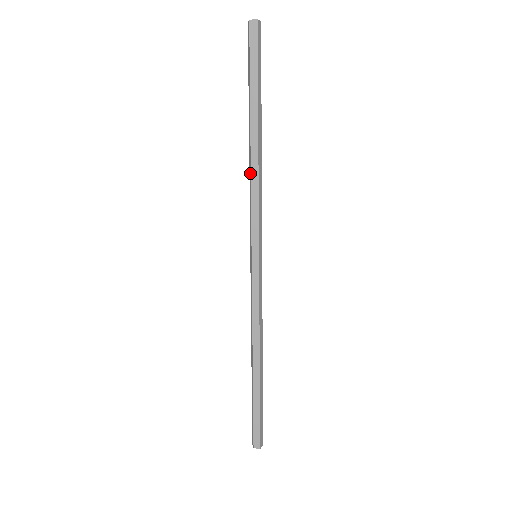
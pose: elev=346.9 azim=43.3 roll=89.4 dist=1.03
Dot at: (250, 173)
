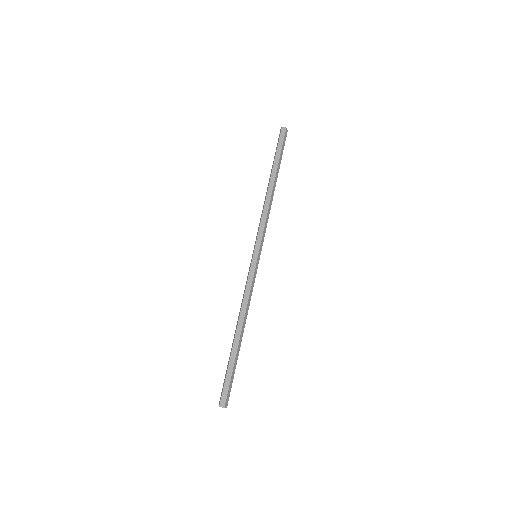
Dot at: (264, 204)
